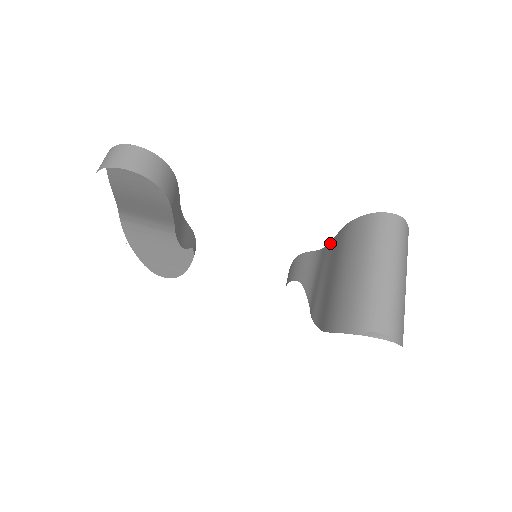
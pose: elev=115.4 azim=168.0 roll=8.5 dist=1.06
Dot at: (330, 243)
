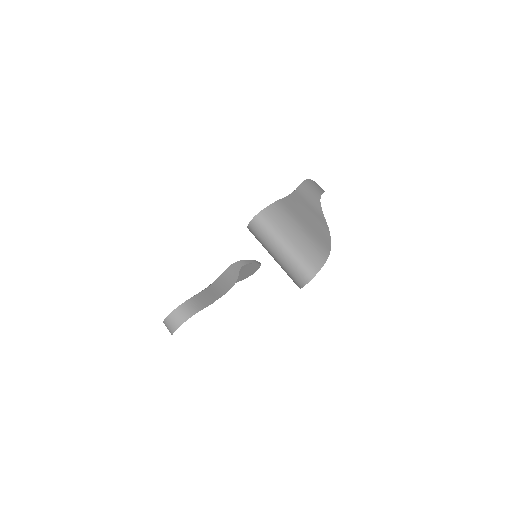
Dot at: occluded
